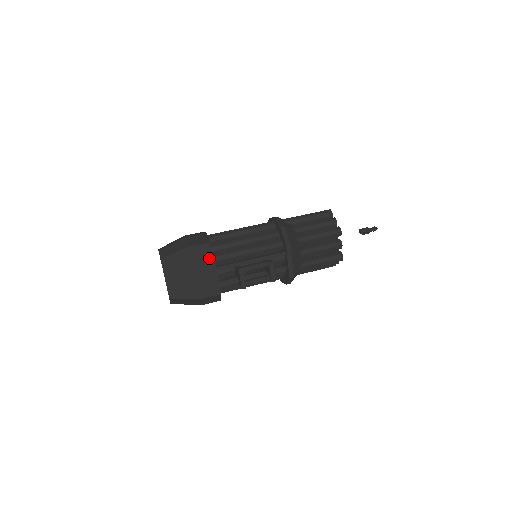
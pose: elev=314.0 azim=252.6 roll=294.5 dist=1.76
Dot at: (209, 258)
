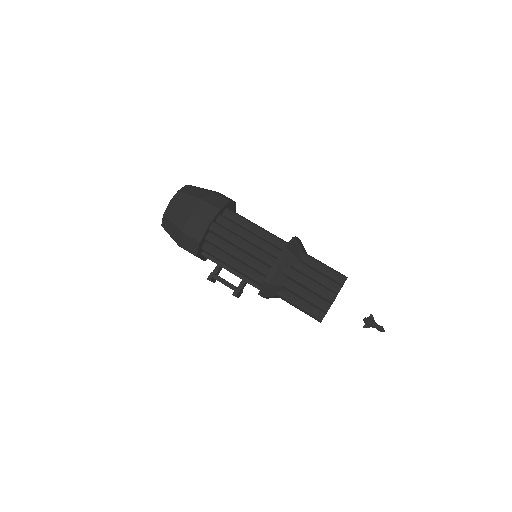
Dot at: (192, 252)
